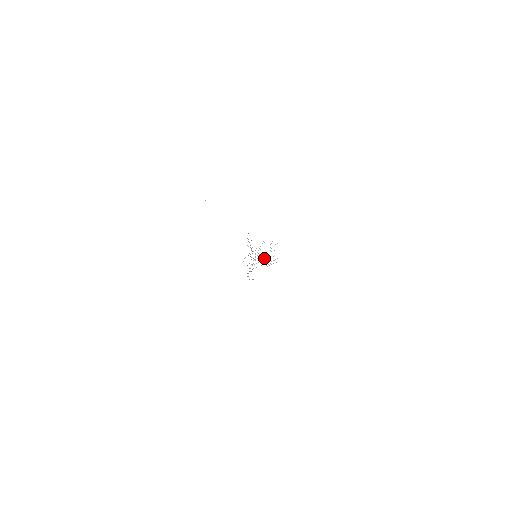
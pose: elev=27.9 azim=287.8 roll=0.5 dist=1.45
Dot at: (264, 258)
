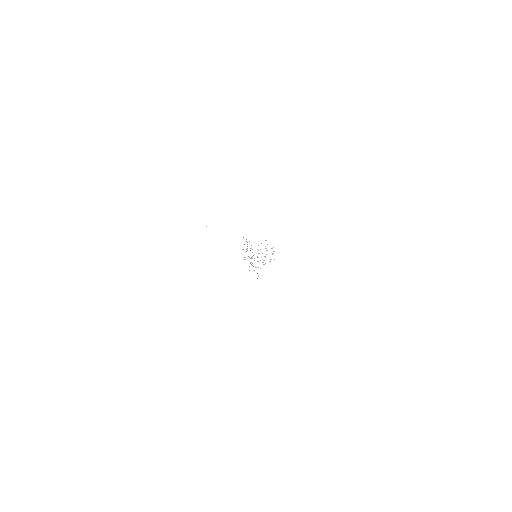
Dot at: occluded
